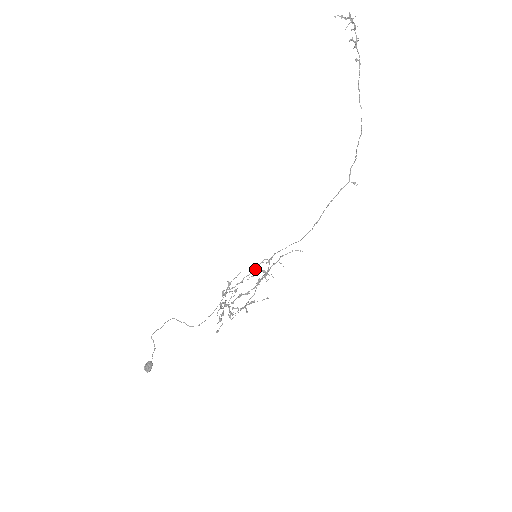
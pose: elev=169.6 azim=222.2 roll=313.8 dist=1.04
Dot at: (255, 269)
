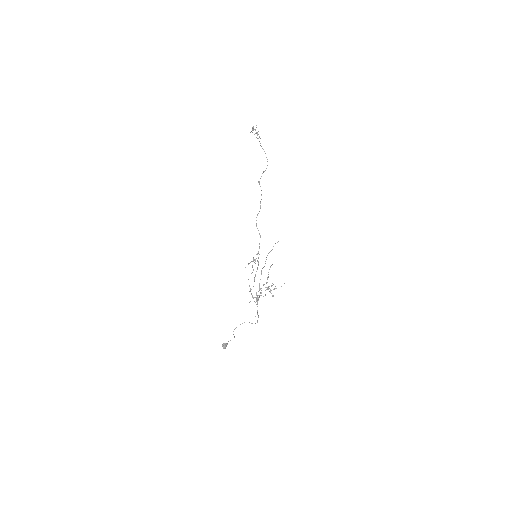
Dot at: (258, 264)
